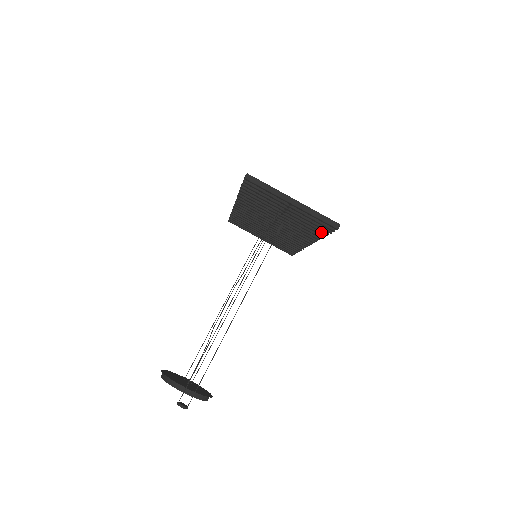
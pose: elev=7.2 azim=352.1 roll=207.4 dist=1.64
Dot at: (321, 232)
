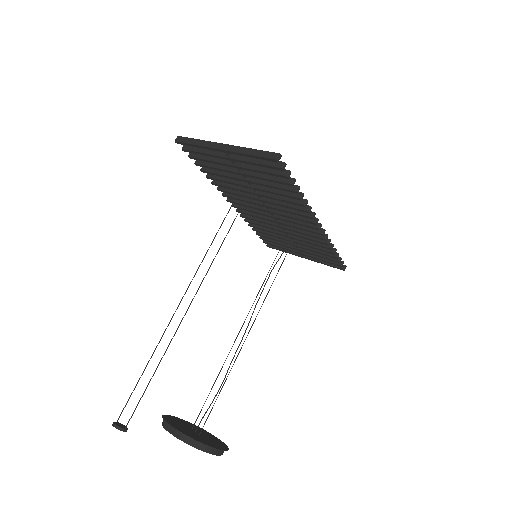
Dot at: (290, 187)
